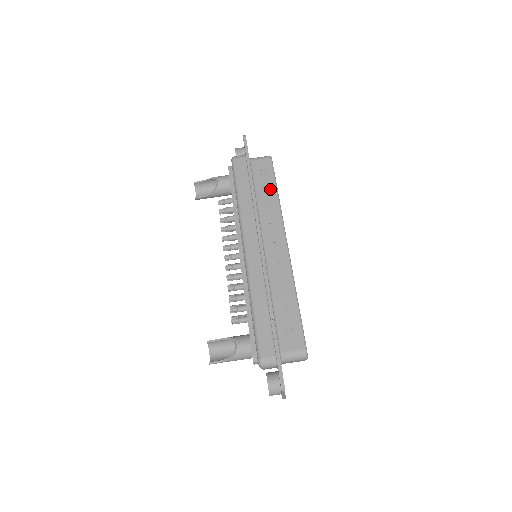
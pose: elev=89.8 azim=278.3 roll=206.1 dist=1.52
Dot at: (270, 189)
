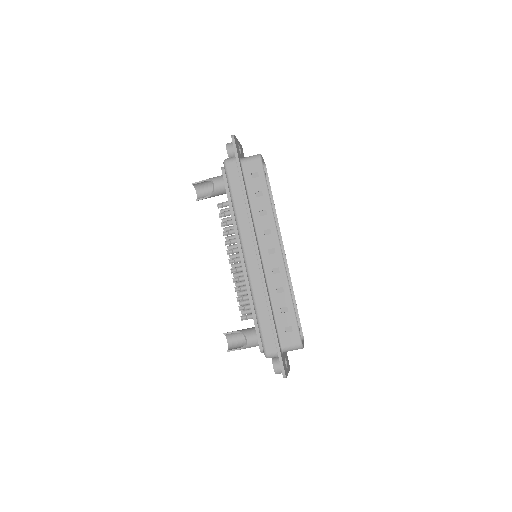
Dot at: (262, 194)
